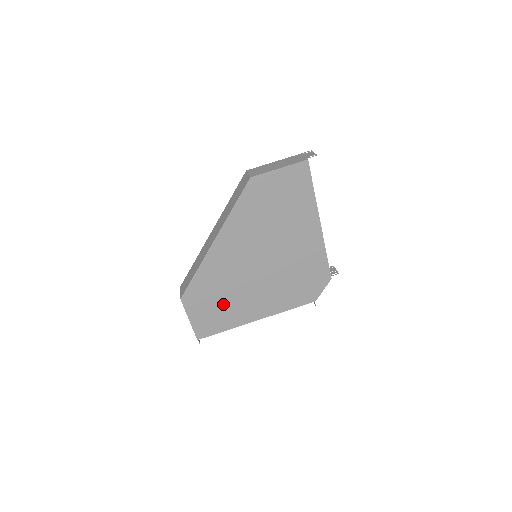
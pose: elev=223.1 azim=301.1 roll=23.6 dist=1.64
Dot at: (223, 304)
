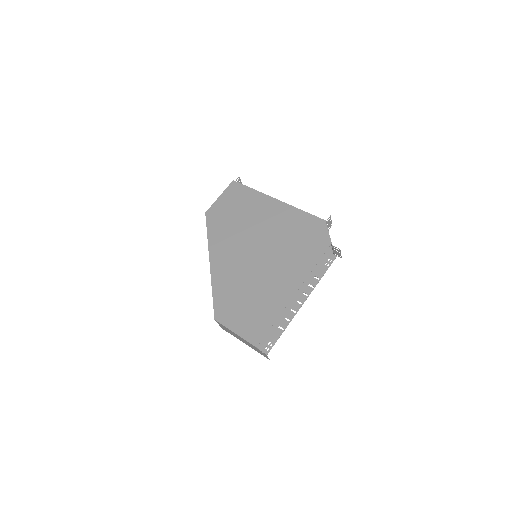
Dot at: (253, 300)
